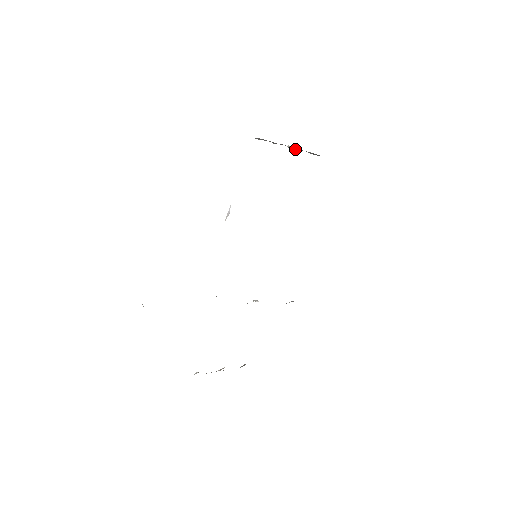
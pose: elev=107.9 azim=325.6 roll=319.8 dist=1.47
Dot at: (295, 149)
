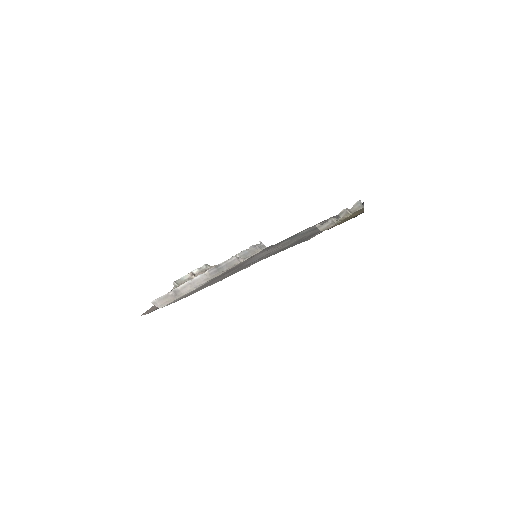
Dot at: (344, 210)
